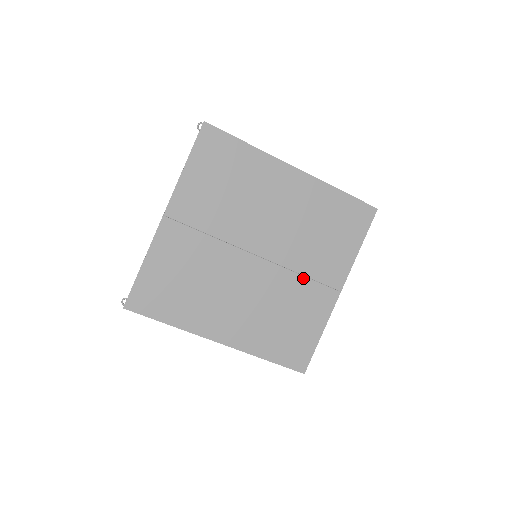
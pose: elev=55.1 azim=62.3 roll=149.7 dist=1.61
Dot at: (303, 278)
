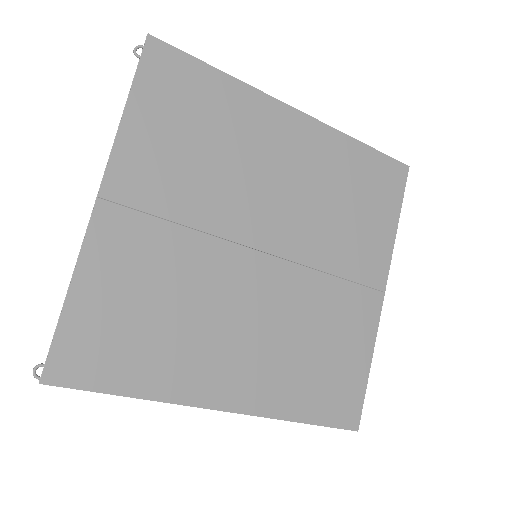
Dot at: (333, 279)
